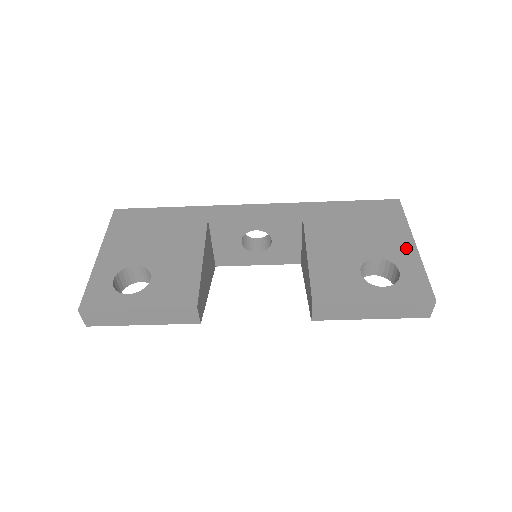
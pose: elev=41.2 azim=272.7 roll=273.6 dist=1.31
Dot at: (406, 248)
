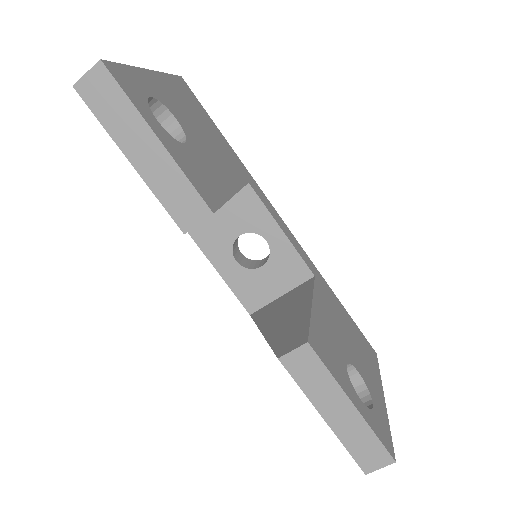
Dot at: (379, 392)
